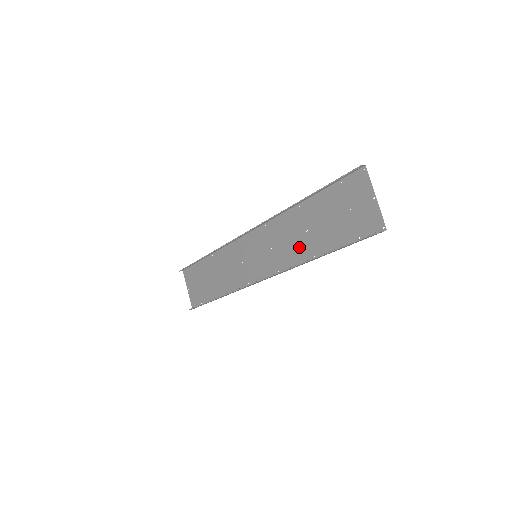
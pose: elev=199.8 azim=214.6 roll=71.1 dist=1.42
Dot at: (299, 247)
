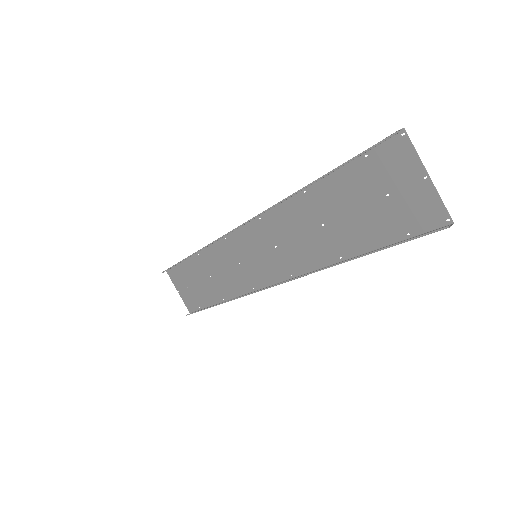
Dot at: (315, 246)
